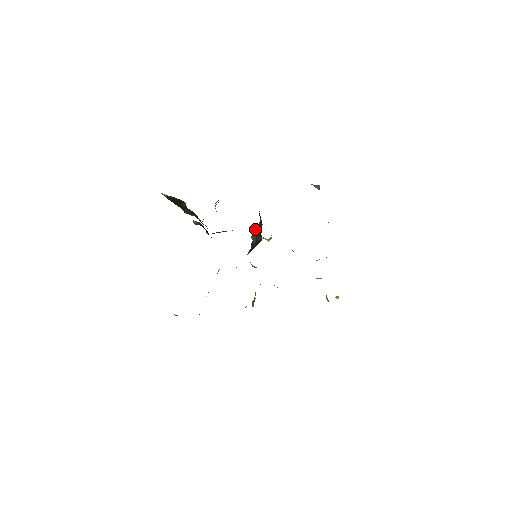
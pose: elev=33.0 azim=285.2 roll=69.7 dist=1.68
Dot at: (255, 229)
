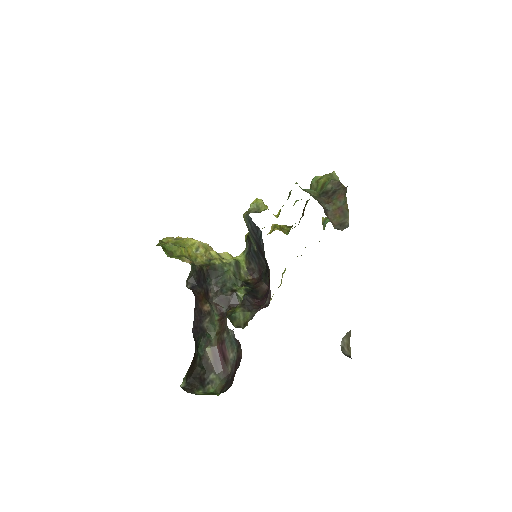
Dot at: (253, 234)
